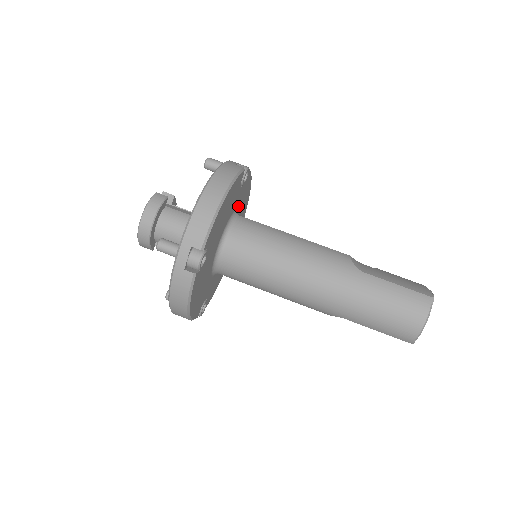
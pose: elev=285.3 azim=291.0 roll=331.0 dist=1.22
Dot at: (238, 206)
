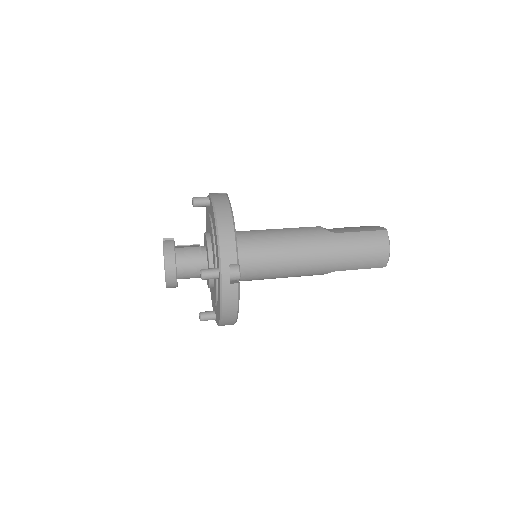
Dot at: occluded
